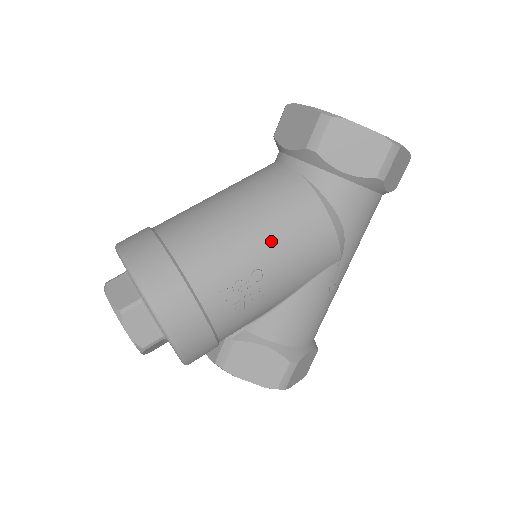
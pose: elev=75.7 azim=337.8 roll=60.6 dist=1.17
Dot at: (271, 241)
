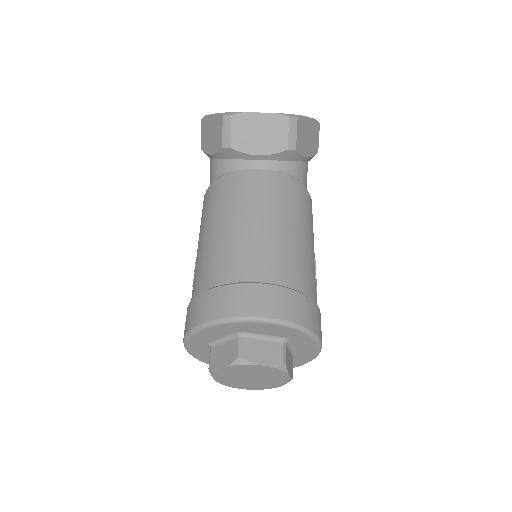
Dot at: (309, 233)
